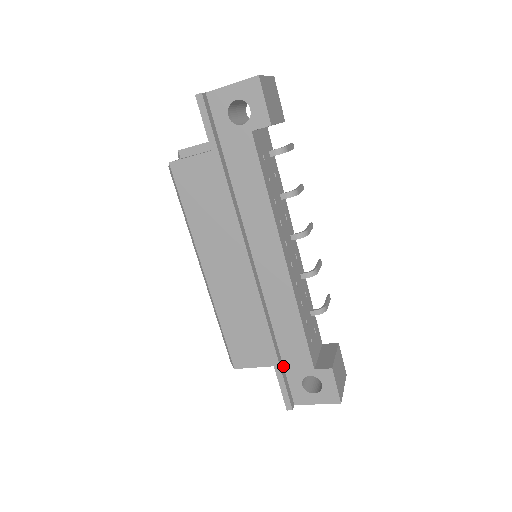
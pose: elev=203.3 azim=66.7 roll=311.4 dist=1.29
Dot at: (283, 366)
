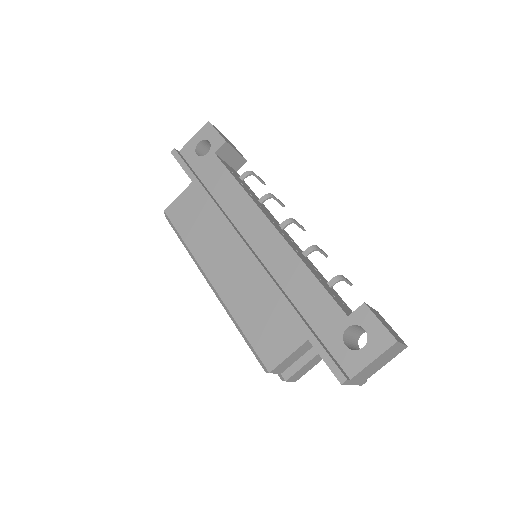
Dot at: (316, 334)
